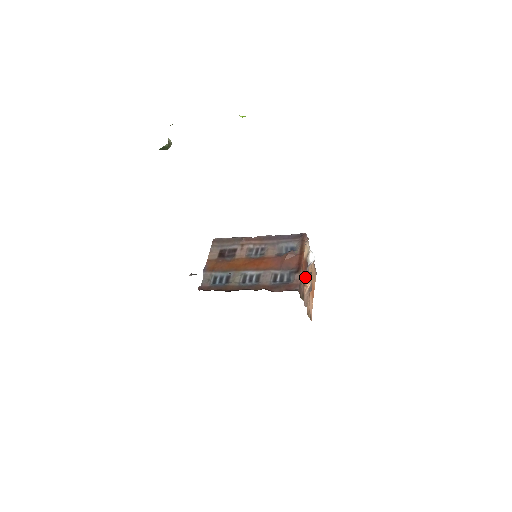
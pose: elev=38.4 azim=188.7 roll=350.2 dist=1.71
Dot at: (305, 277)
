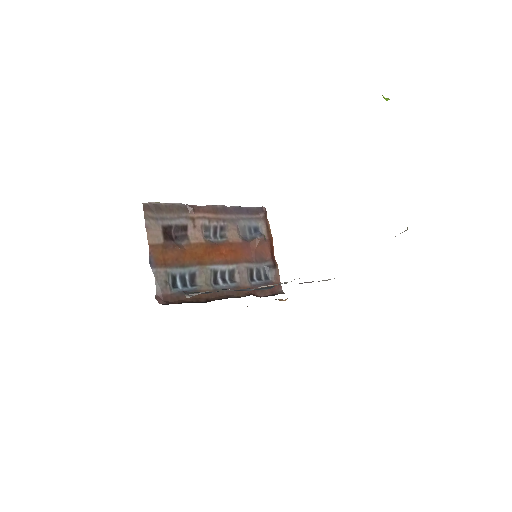
Dot at: occluded
